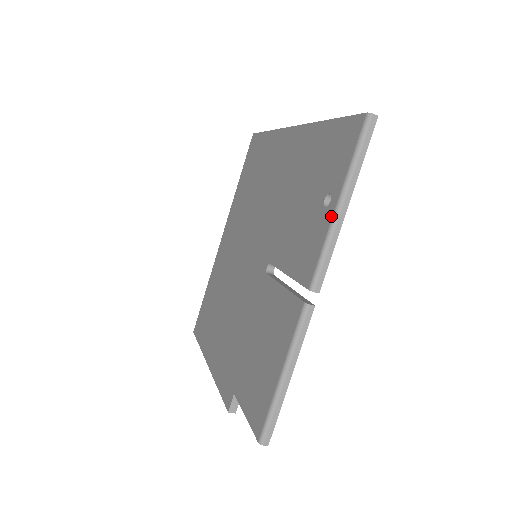
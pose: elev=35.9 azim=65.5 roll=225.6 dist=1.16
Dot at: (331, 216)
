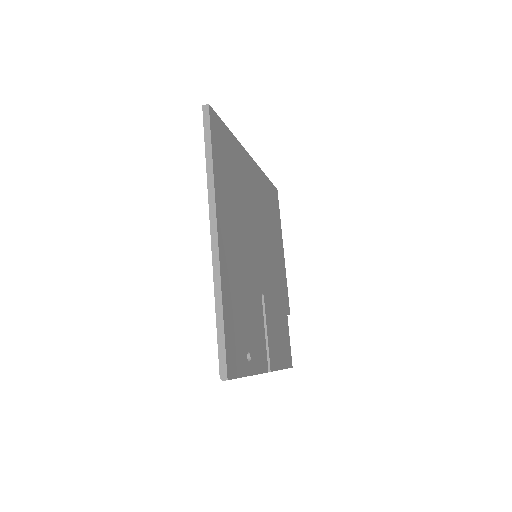
Dot at: occluded
